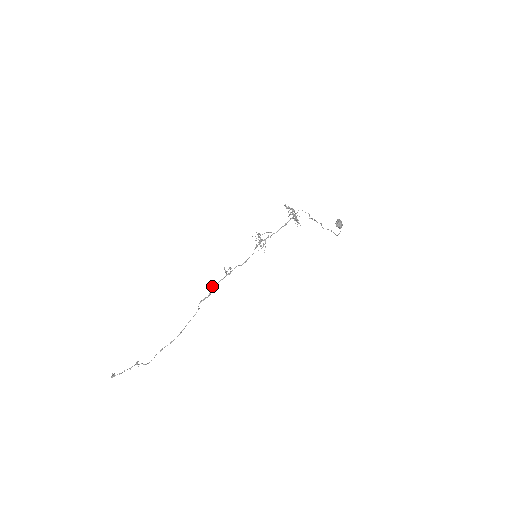
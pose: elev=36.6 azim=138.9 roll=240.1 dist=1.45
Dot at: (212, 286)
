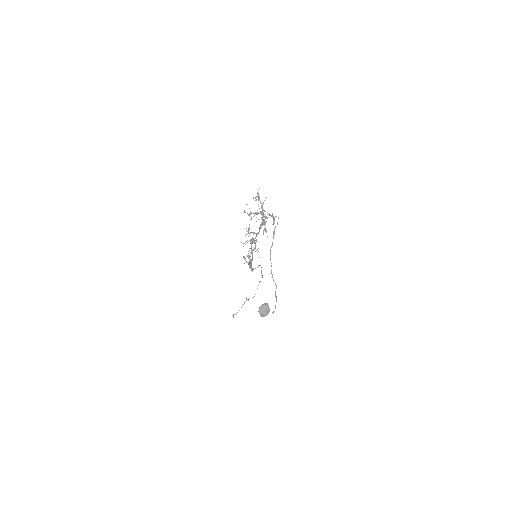
Dot at: occluded
